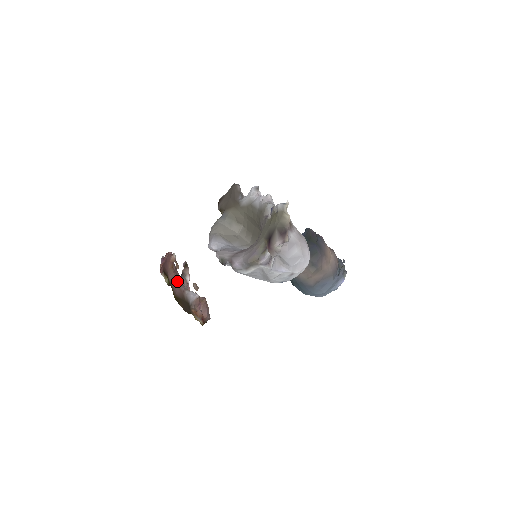
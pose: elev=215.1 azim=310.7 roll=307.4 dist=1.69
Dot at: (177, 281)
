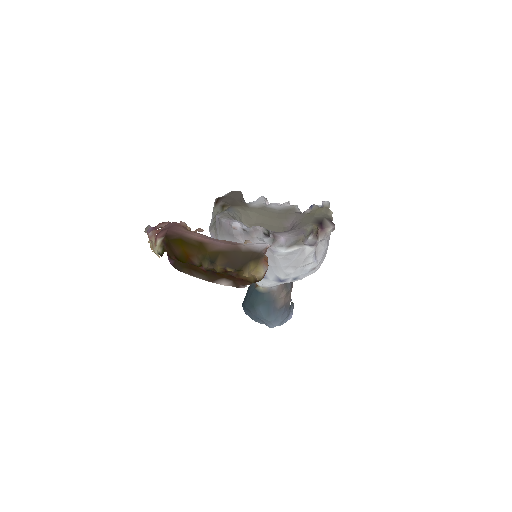
Dot at: (213, 238)
